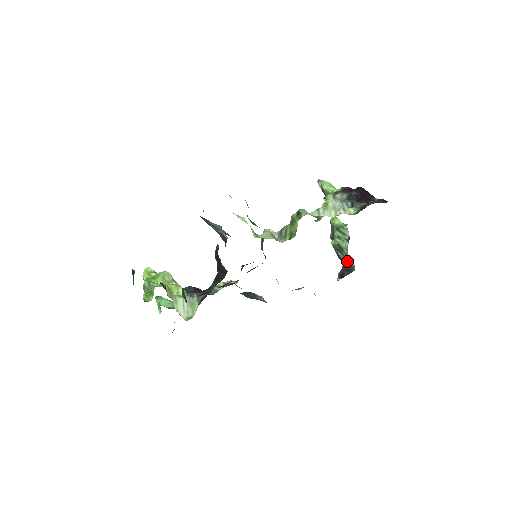
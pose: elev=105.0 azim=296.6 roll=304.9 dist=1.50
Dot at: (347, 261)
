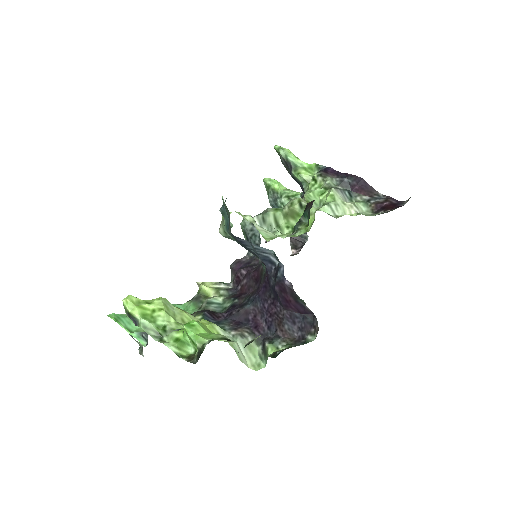
Dot at: occluded
